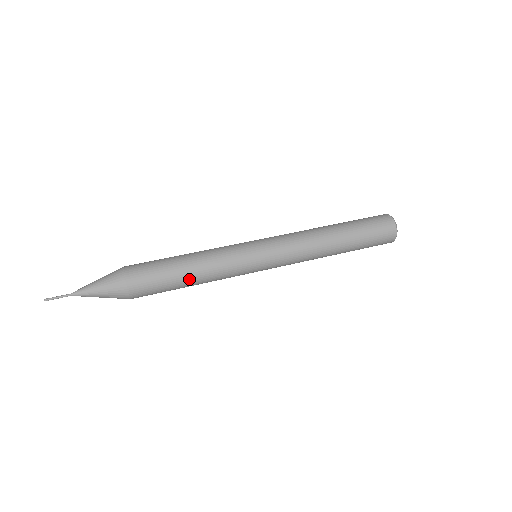
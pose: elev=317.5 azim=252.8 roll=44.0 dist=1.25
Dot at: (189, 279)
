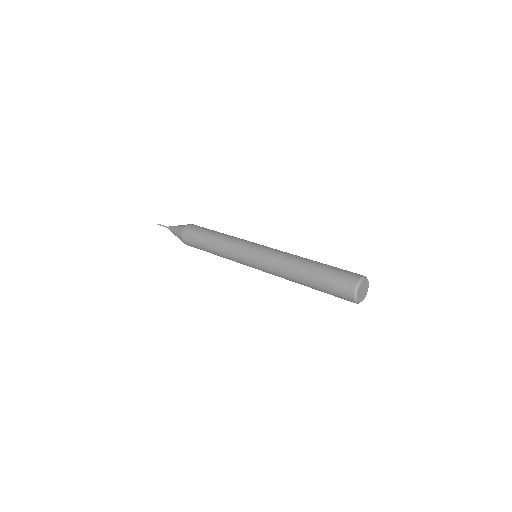
Dot at: (211, 252)
